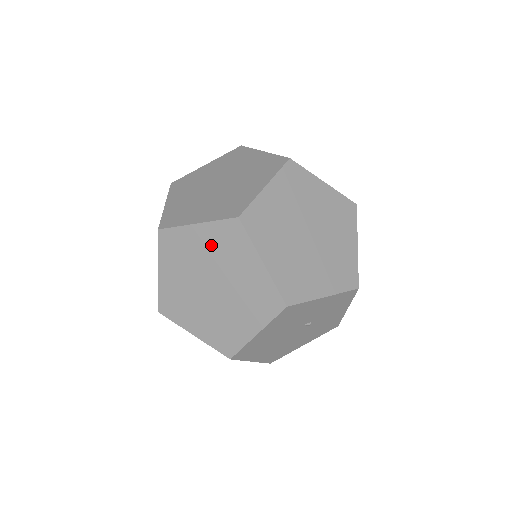
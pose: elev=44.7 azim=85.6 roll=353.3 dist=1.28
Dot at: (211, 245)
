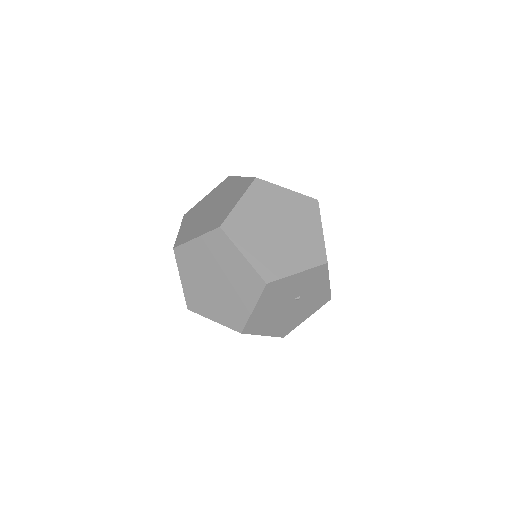
Dot at: (208, 251)
